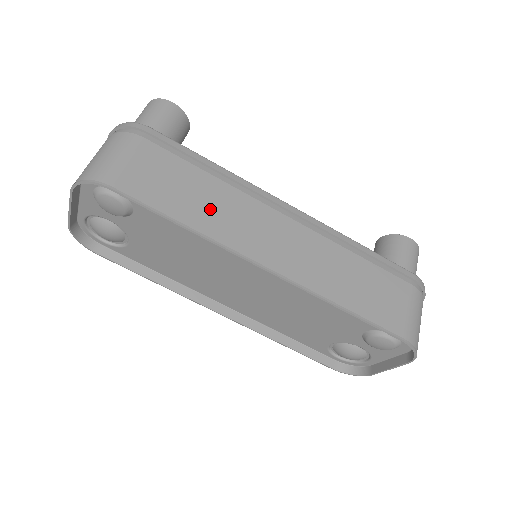
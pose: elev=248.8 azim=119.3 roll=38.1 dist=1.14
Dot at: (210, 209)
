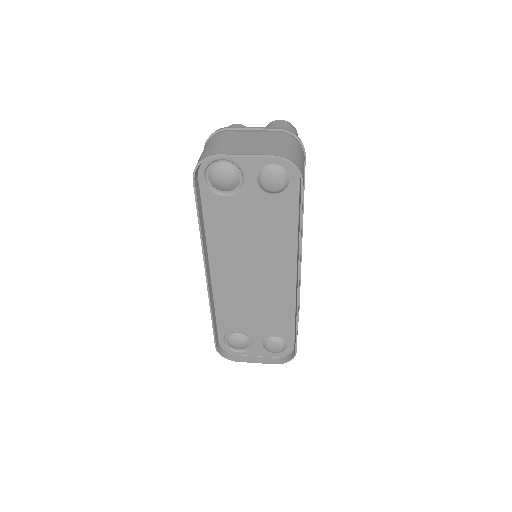
Dot at: occluded
